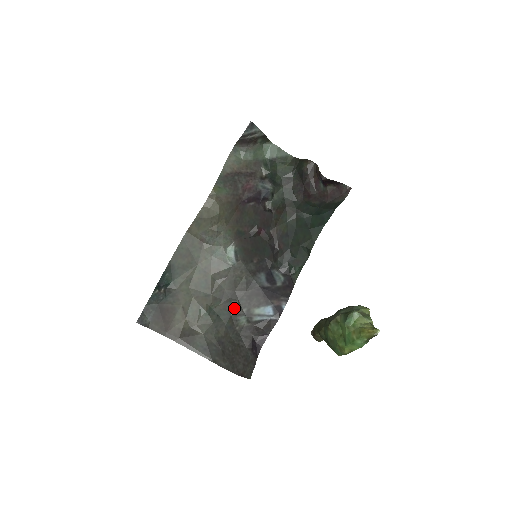
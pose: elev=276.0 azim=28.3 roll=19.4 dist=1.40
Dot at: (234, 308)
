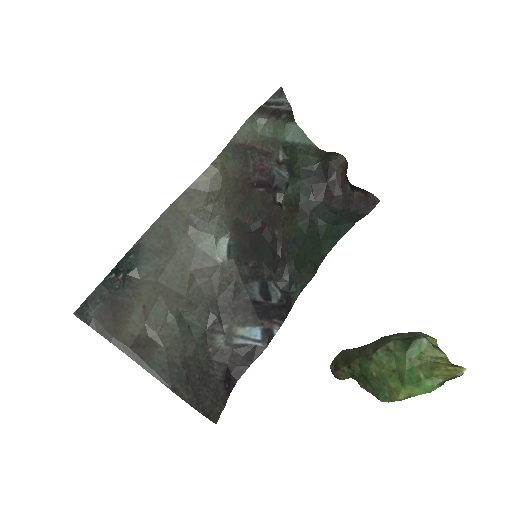
Dot at: (212, 321)
